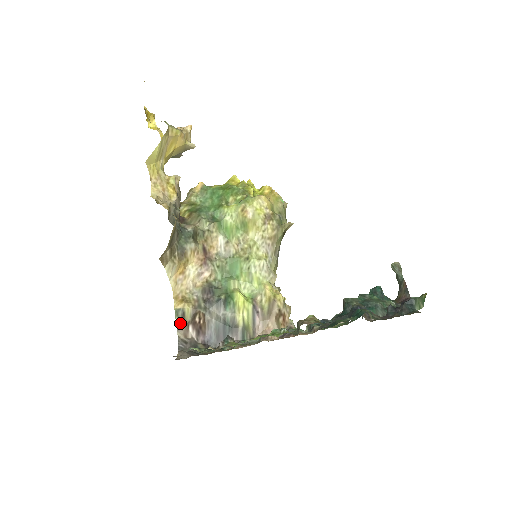
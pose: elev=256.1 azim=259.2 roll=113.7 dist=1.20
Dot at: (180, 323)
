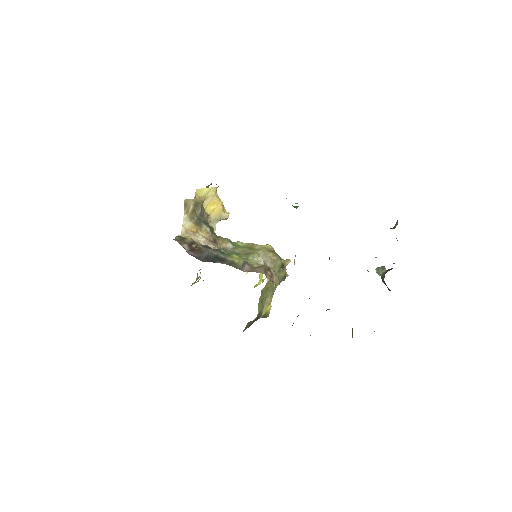
Dot at: (179, 239)
